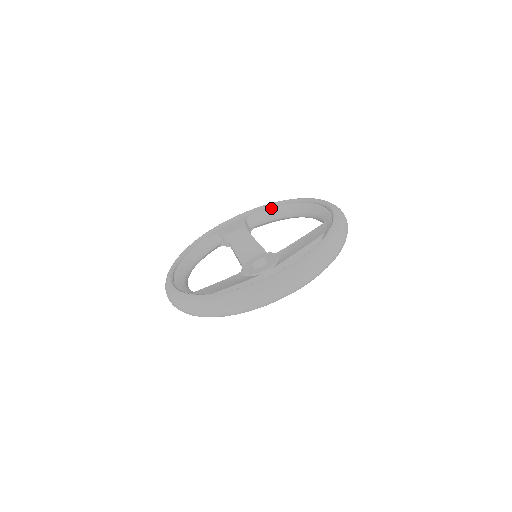
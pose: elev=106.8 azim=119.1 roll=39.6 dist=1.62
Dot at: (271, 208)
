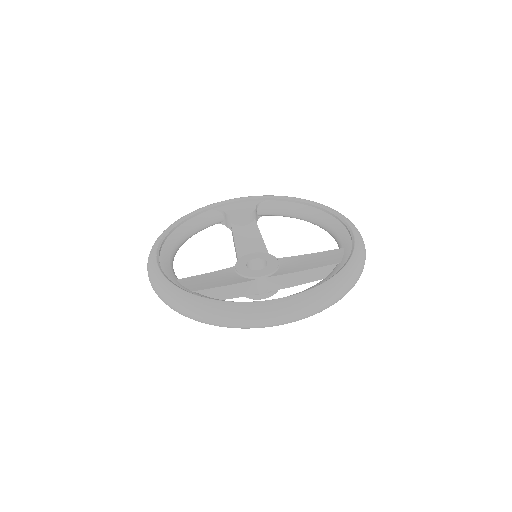
Dot at: (288, 202)
